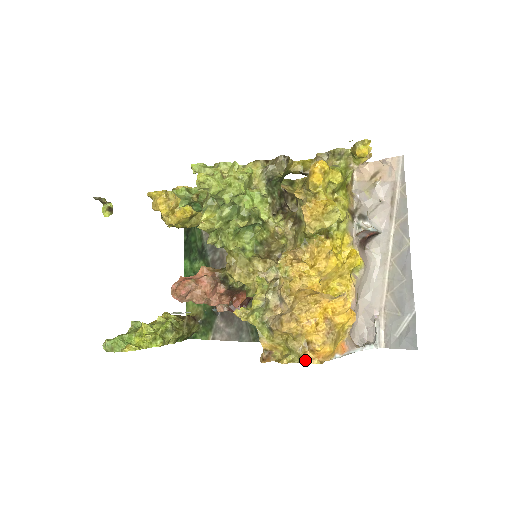
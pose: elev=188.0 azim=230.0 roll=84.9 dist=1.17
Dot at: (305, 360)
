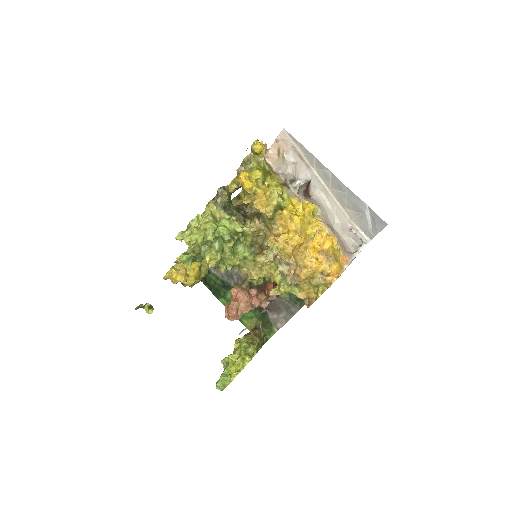
Dot at: (329, 284)
